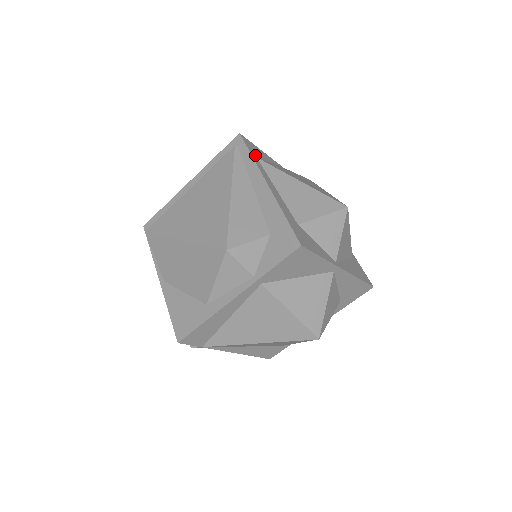
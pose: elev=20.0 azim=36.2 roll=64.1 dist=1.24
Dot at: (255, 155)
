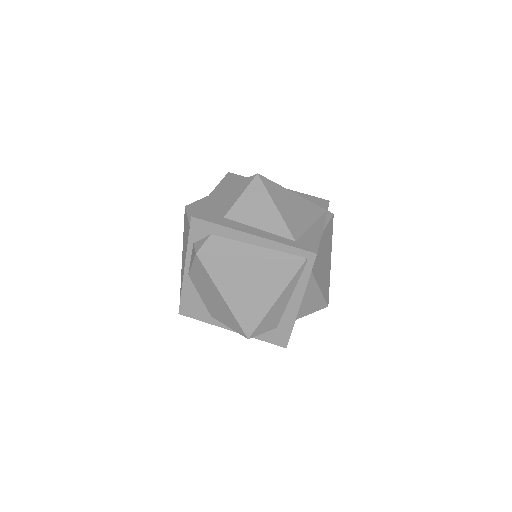
Dot at: (312, 269)
